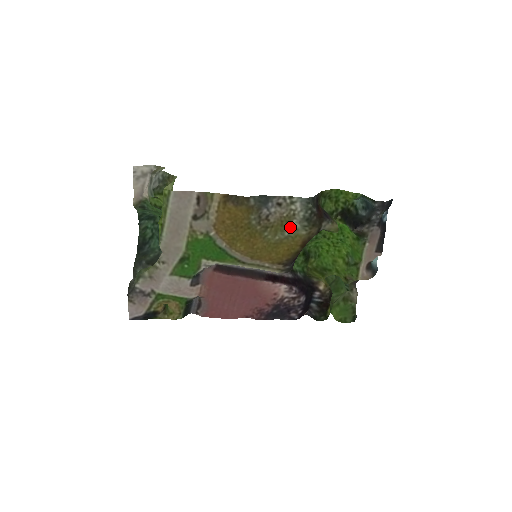
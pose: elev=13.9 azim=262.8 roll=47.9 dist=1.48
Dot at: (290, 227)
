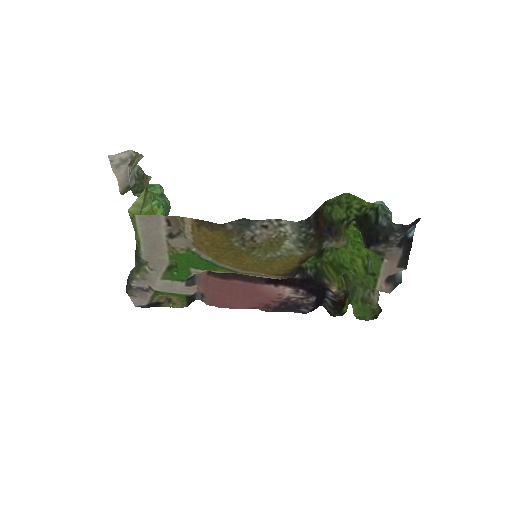
Dot at: (282, 247)
